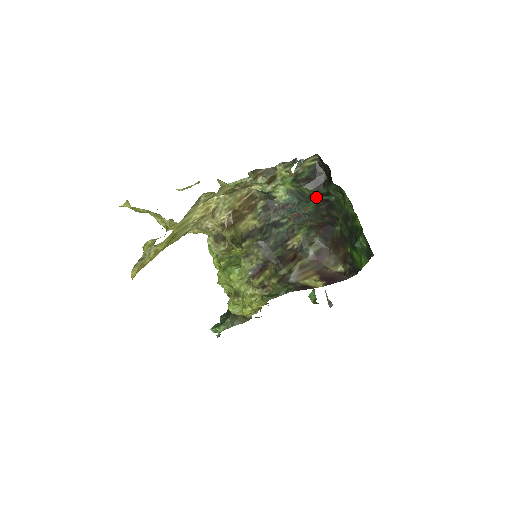
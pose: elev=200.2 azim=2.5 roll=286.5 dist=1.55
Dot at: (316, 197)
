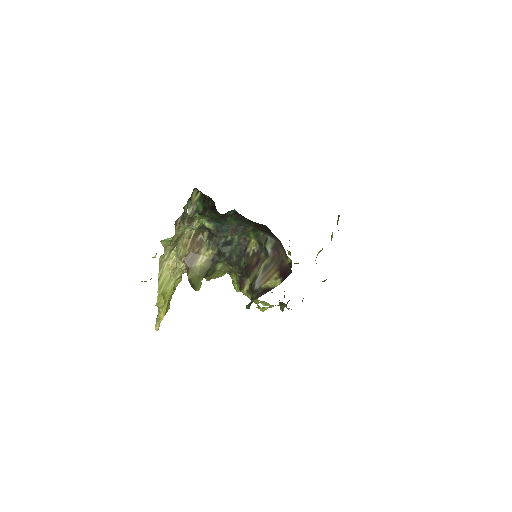
Dot at: (224, 216)
